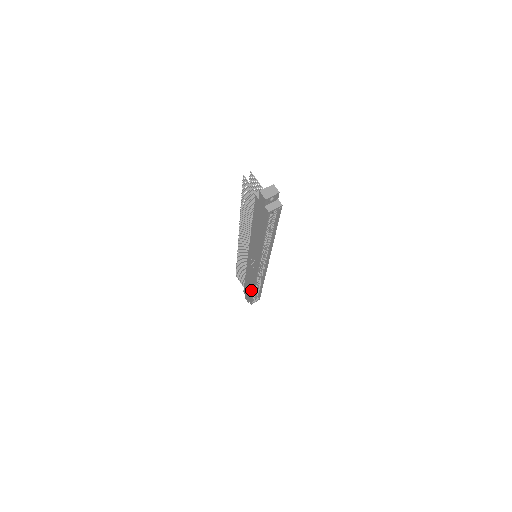
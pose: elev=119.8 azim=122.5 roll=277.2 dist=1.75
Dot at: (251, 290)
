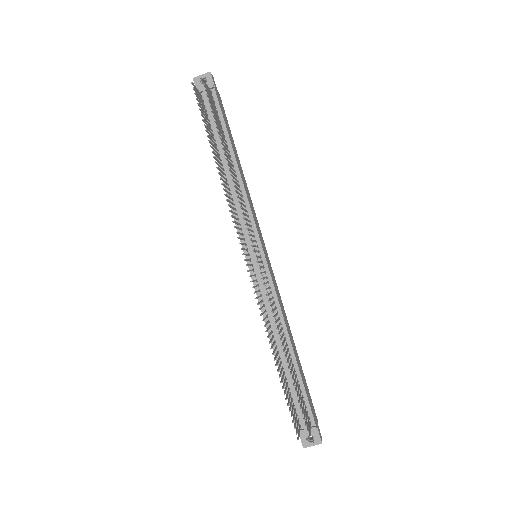
Dot at: occluded
